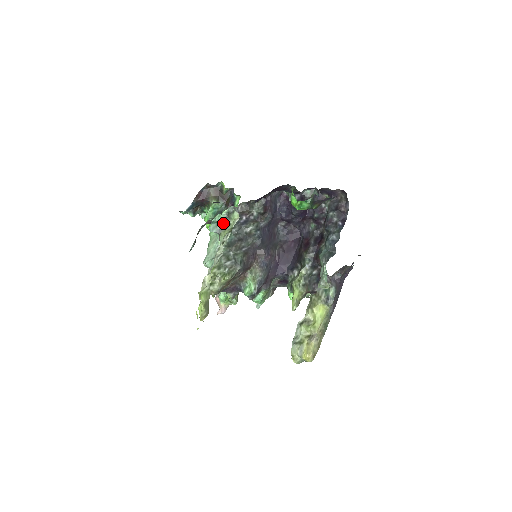
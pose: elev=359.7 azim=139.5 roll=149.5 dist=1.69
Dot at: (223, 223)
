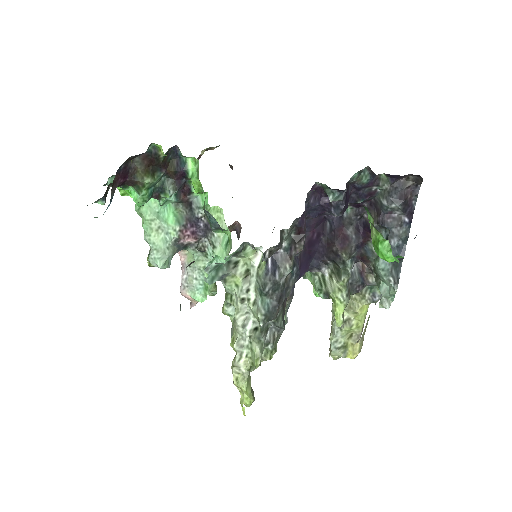
Dot at: (226, 265)
